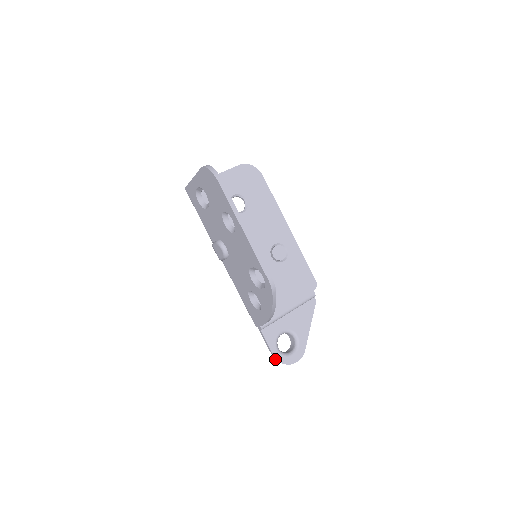
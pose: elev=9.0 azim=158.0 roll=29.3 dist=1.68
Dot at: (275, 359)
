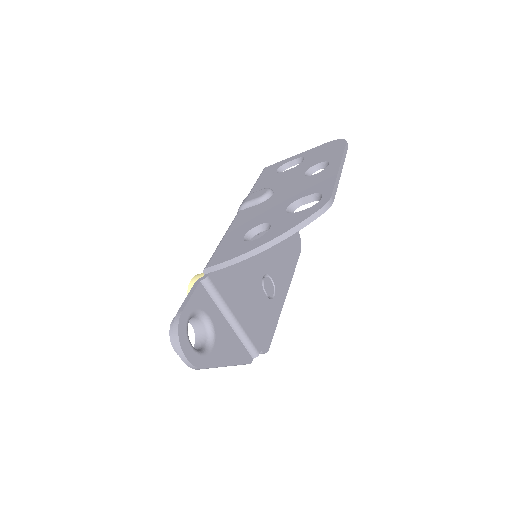
Dot at: (175, 319)
